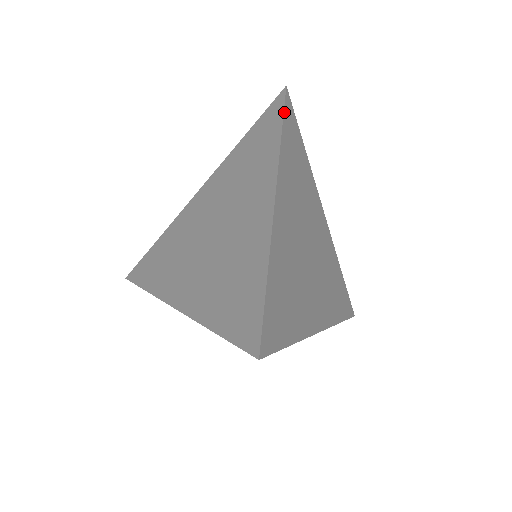
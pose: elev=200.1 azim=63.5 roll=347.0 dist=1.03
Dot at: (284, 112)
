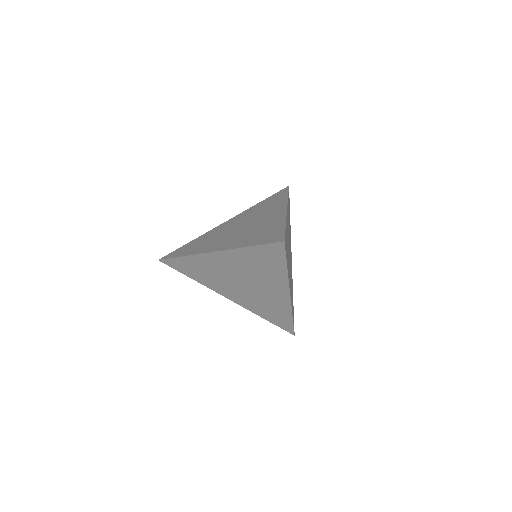
Dot at: (288, 192)
